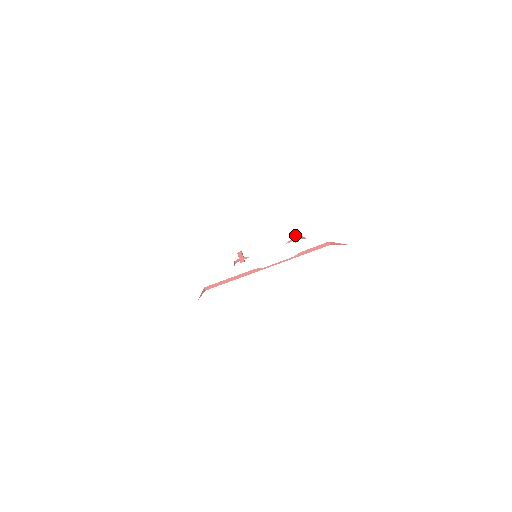
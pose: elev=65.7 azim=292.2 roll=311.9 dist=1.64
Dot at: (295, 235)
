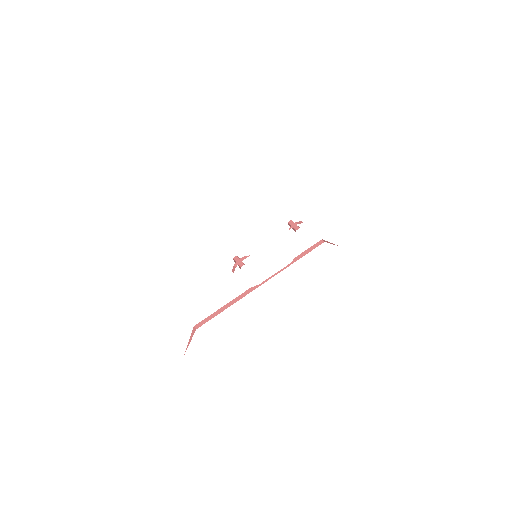
Dot at: (293, 223)
